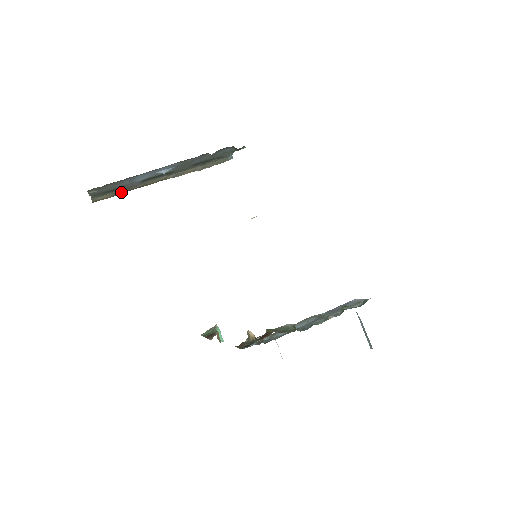
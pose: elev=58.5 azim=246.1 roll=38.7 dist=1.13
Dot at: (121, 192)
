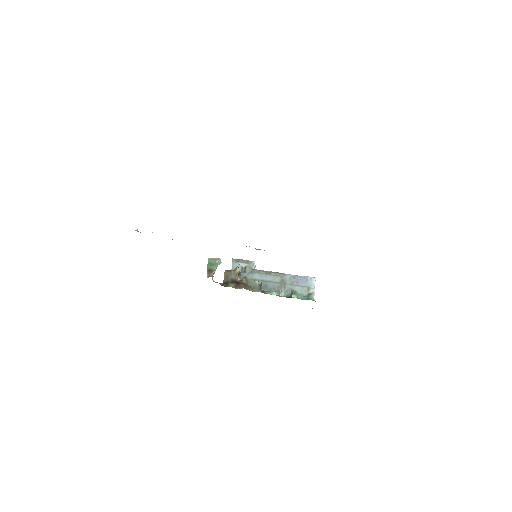
Dot at: occluded
